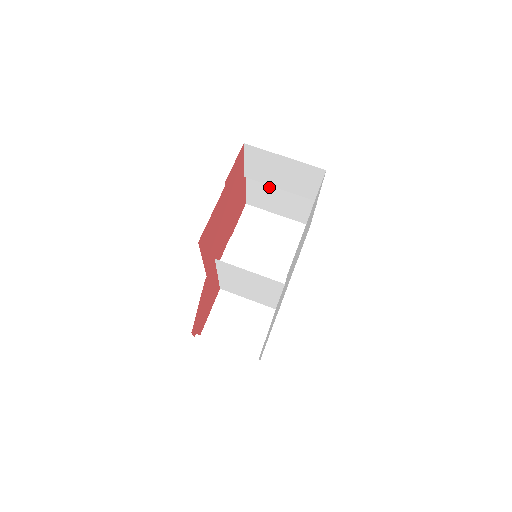
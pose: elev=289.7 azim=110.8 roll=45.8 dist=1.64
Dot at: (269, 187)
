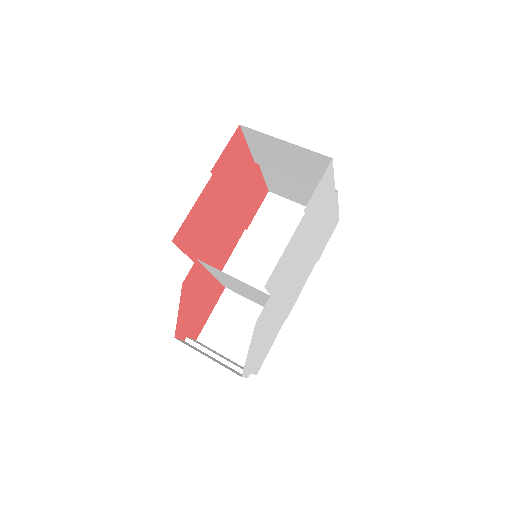
Dot at: (284, 174)
